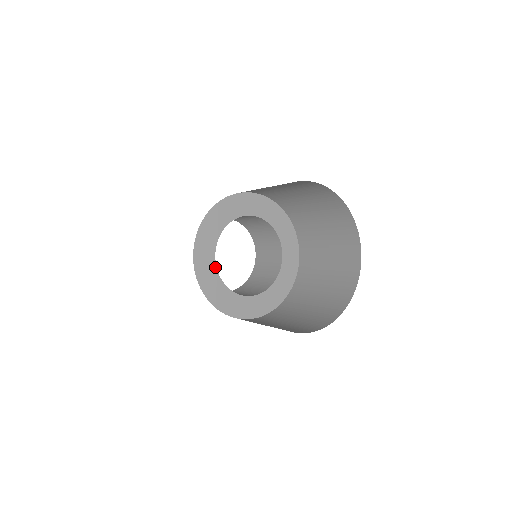
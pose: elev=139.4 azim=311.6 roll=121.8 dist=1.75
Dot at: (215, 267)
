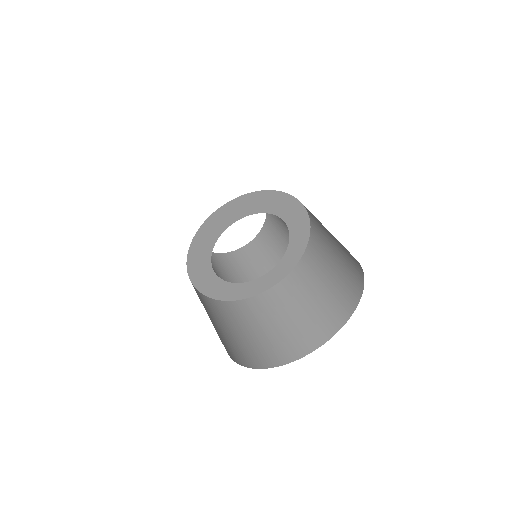
Dot at: (210, 253)
